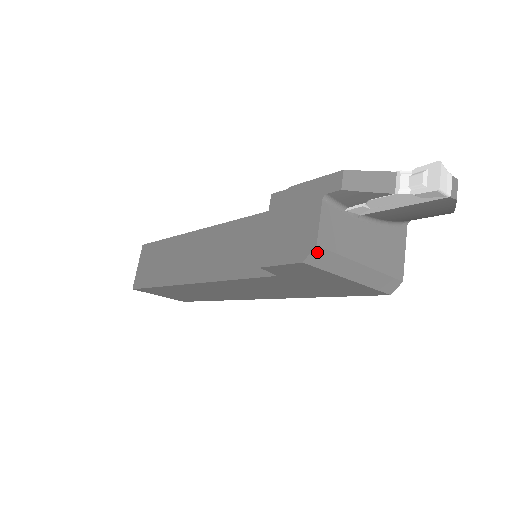
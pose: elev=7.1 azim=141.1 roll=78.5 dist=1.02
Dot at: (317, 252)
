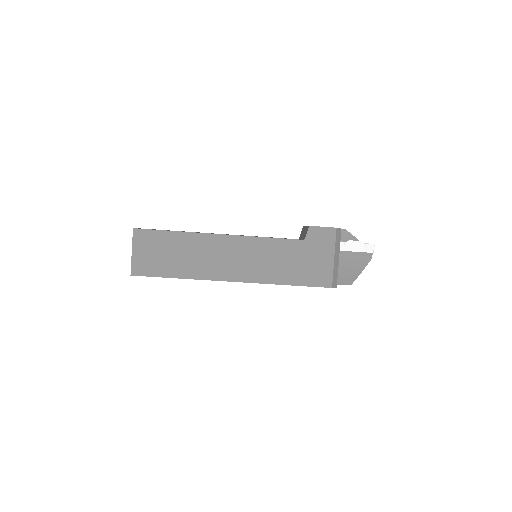
Dot at: (340, 231)
